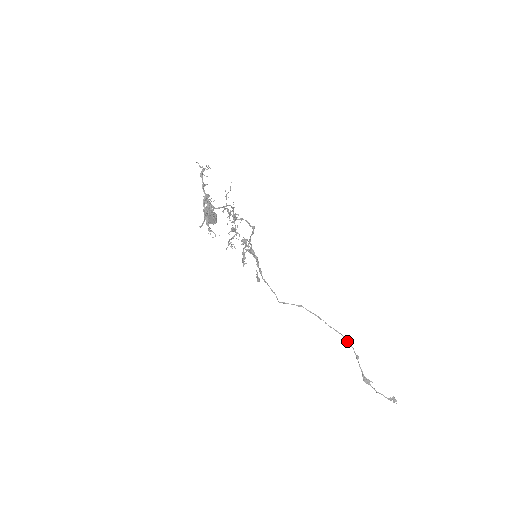
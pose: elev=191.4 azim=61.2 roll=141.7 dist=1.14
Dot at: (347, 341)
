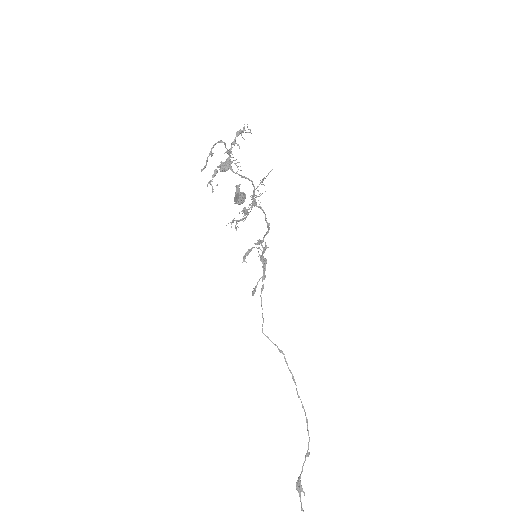
Dot at: occluded
